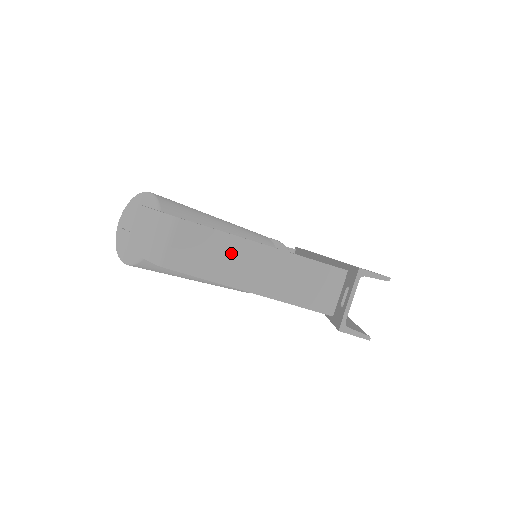
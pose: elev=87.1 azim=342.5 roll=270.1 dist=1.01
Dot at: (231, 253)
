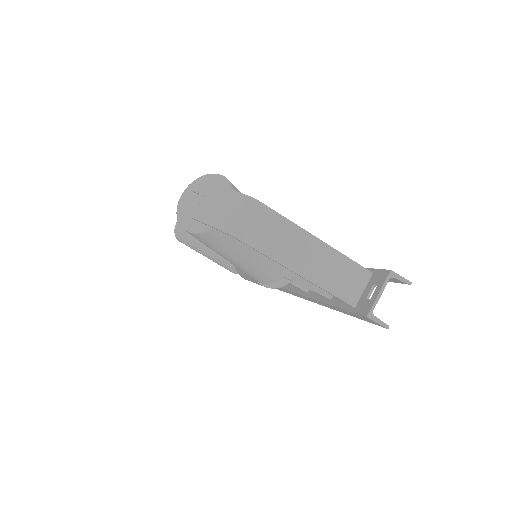
Dot at: (291, 239)
